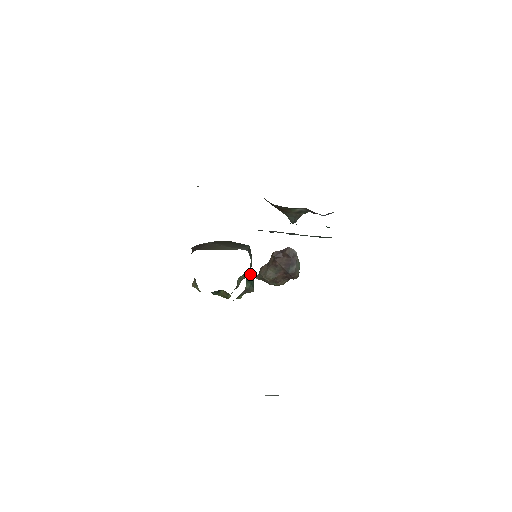
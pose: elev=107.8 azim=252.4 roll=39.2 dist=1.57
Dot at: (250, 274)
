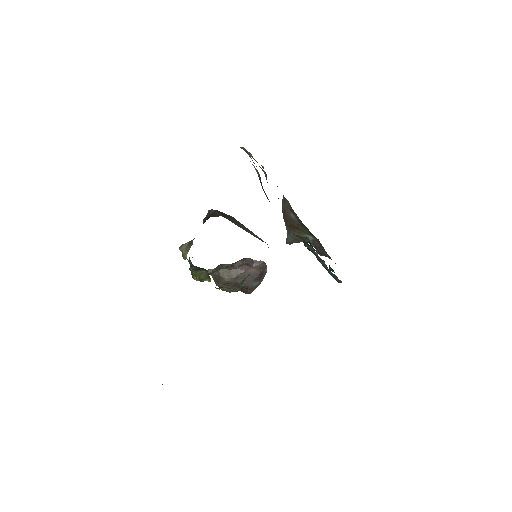
Dot at: occluded
